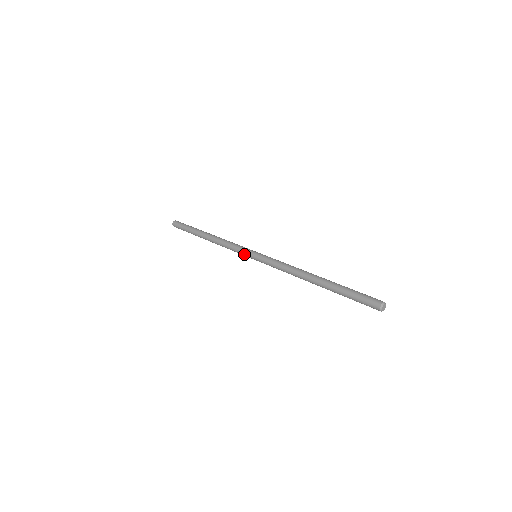
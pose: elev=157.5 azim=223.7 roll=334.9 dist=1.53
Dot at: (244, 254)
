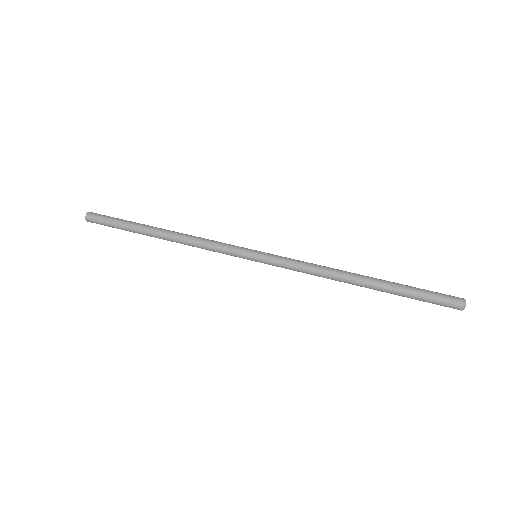
Dot at: occluded
